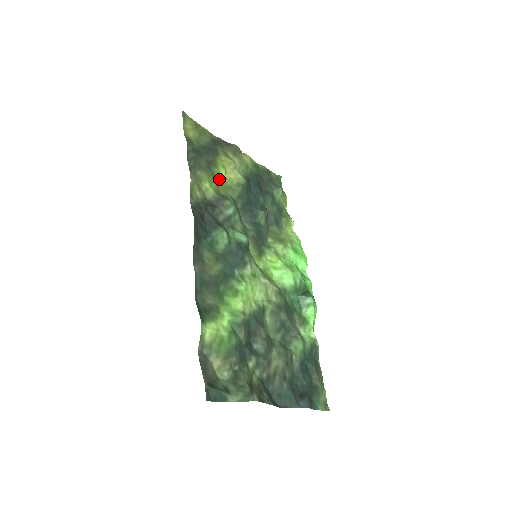
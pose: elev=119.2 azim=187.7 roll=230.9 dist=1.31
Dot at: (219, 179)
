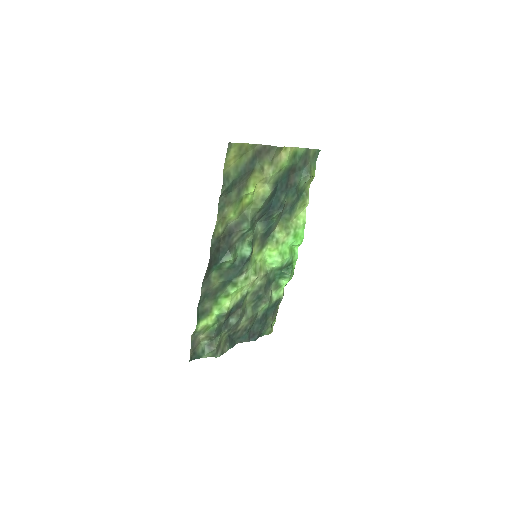
Dot at: (246, 200)
